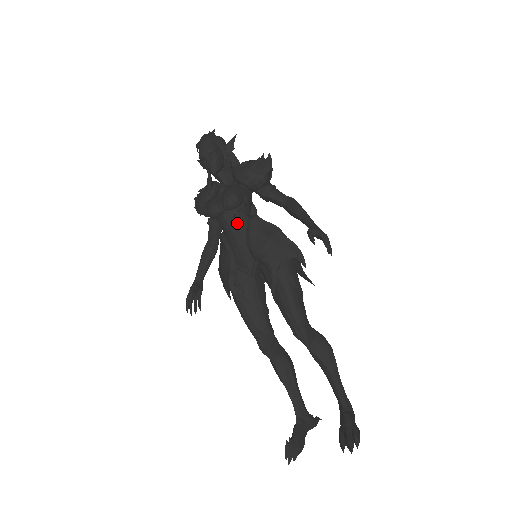
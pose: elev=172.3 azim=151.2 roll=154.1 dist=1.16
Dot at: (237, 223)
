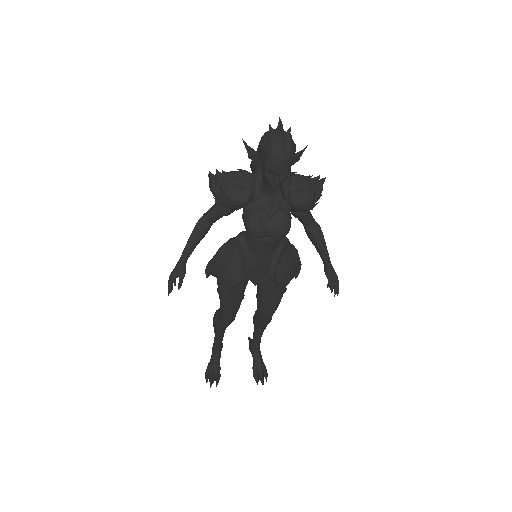
Dot at: (272, 248)
